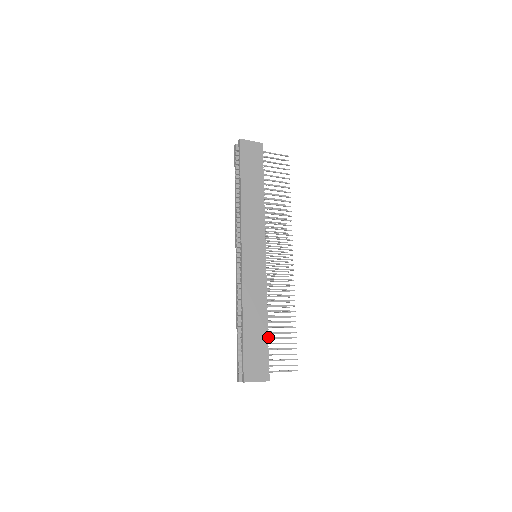
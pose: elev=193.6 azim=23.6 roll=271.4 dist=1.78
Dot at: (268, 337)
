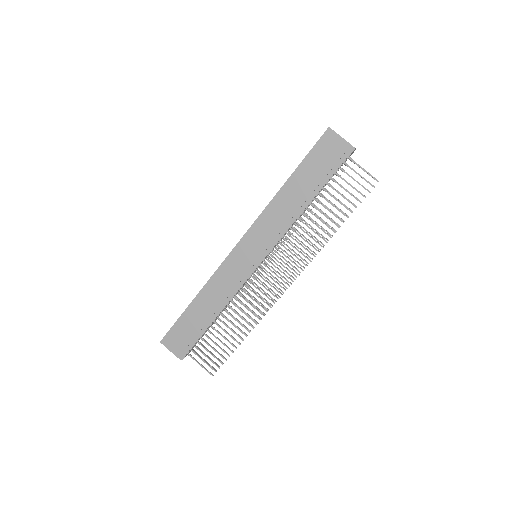
Dot at: (208, 329)
